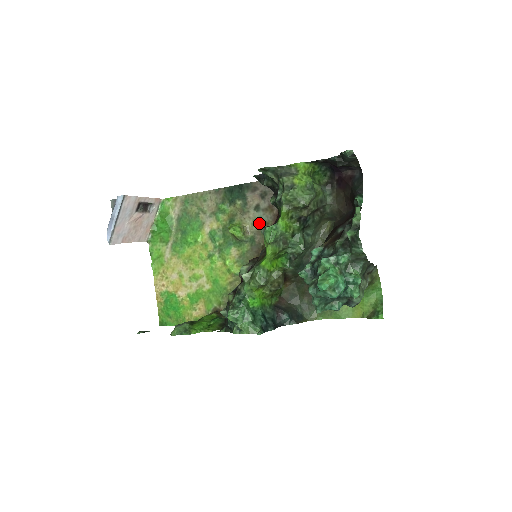
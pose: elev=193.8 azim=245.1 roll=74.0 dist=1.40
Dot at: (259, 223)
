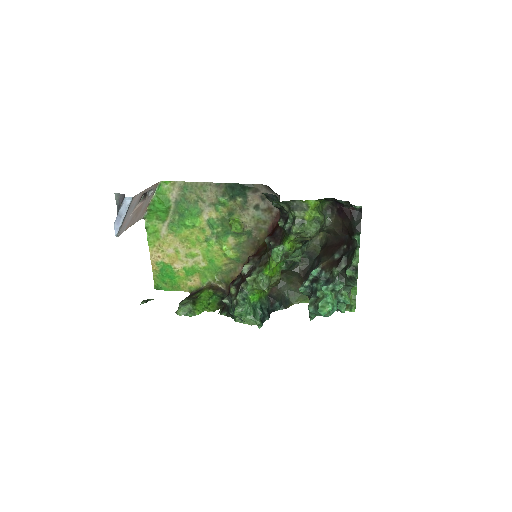
Dot at: (257, 220)
